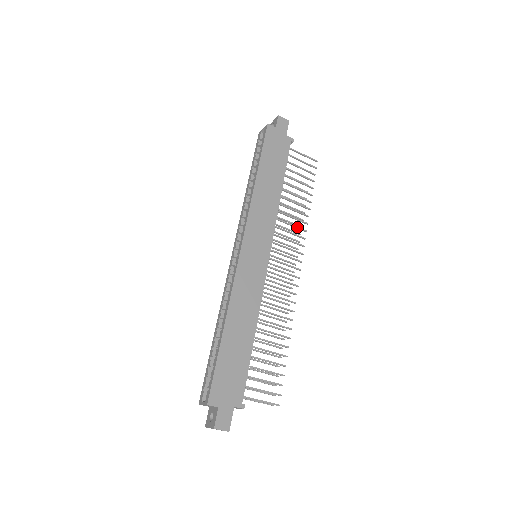
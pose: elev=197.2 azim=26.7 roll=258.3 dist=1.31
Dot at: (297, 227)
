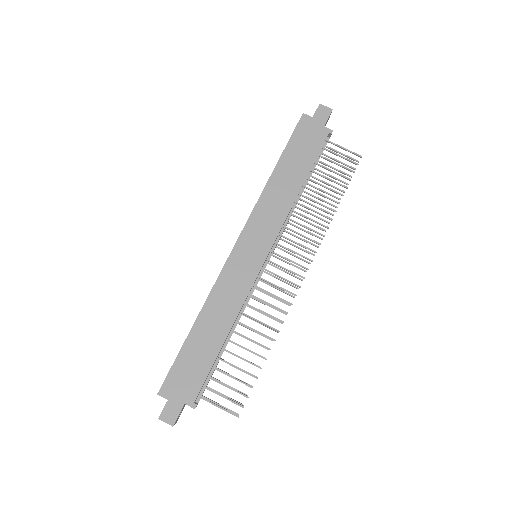
Dot at: (313, 230)
